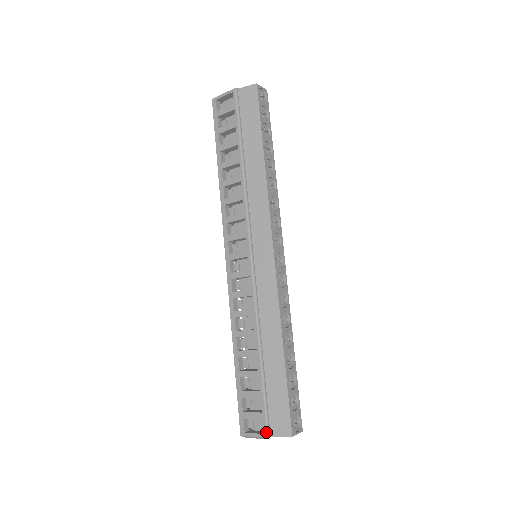
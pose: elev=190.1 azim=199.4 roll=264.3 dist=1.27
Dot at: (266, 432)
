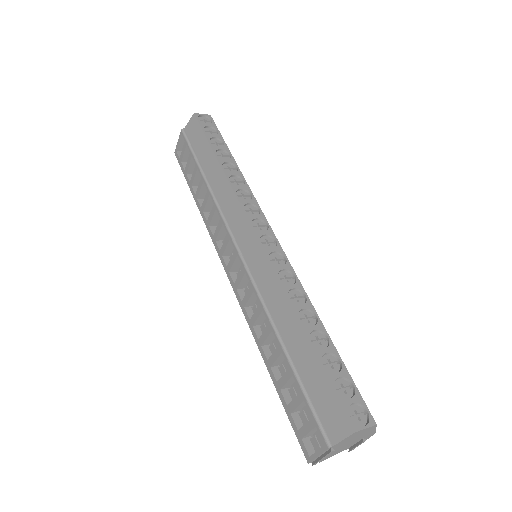
Dot at: (324, 441)
